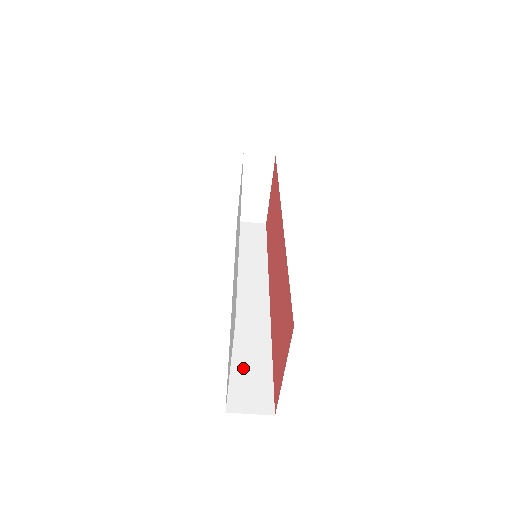
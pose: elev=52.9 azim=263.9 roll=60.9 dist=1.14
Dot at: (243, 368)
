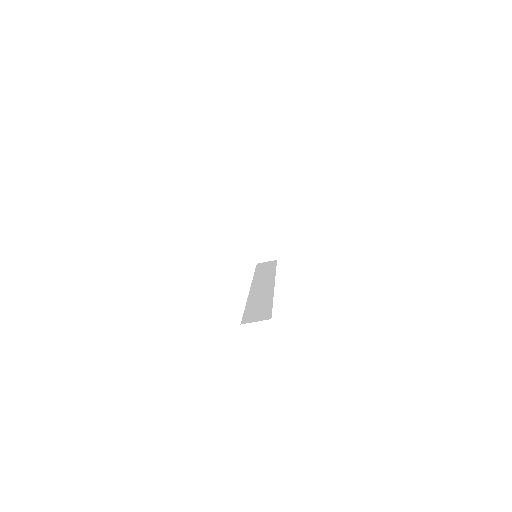
Dot at: (253, 309)
